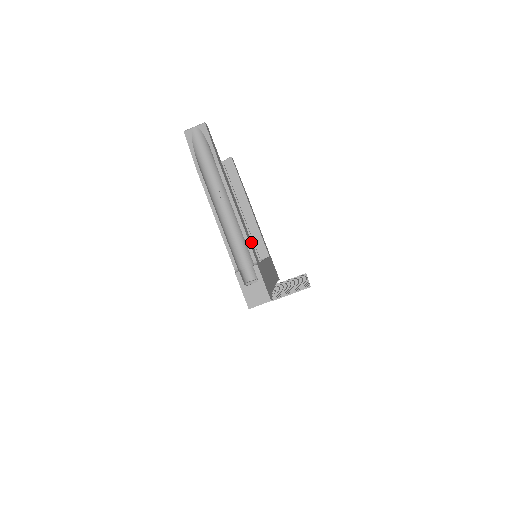
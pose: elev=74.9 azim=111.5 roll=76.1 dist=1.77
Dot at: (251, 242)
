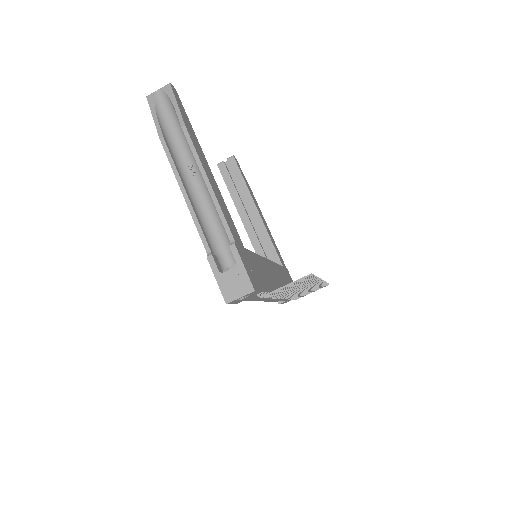
Dot at: (232, 221)
